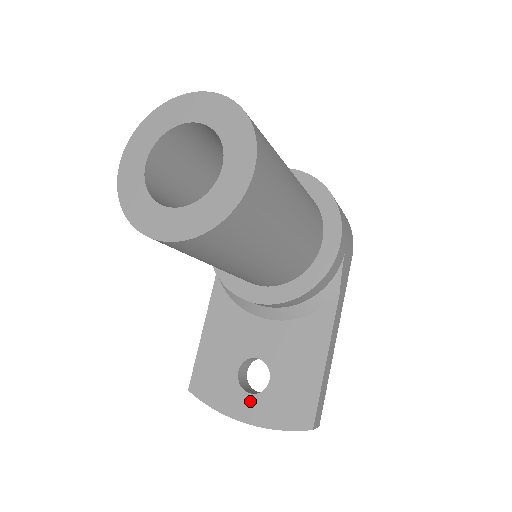
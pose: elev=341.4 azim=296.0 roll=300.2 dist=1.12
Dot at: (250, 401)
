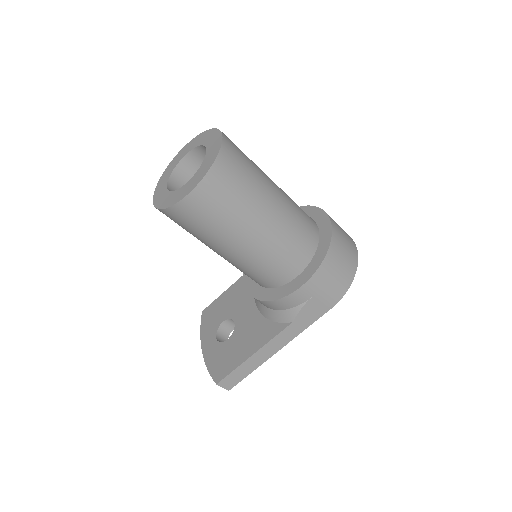
Dot at: (213, 342)
